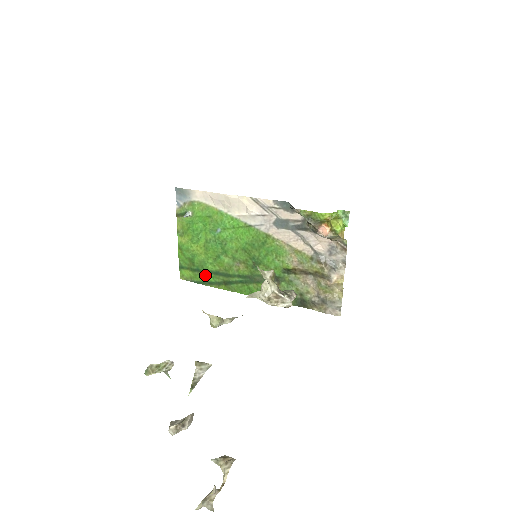
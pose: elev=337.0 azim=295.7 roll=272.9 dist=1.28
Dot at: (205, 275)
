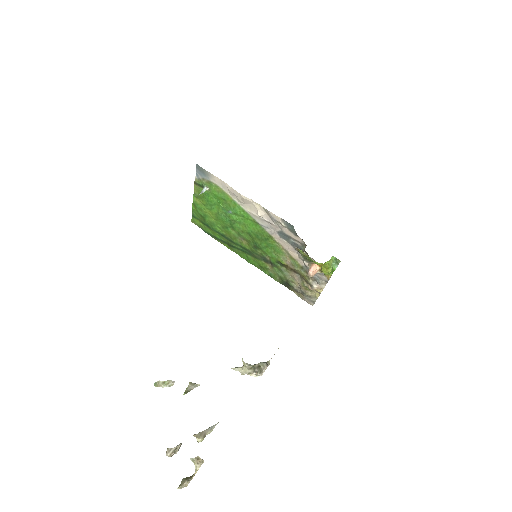
Dot at: (213, 232)
